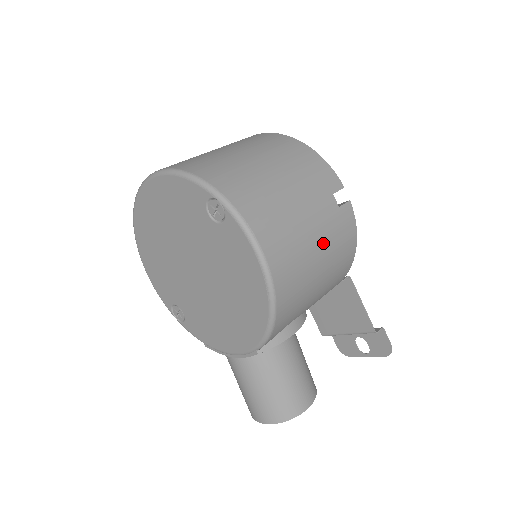
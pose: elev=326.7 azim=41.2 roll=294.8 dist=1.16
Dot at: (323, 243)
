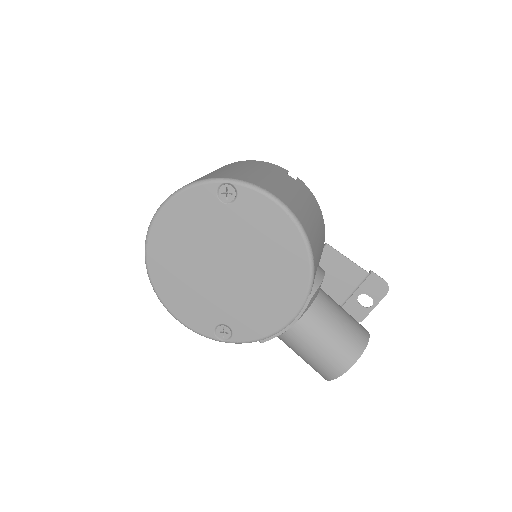
Dot at: (303, 199)
